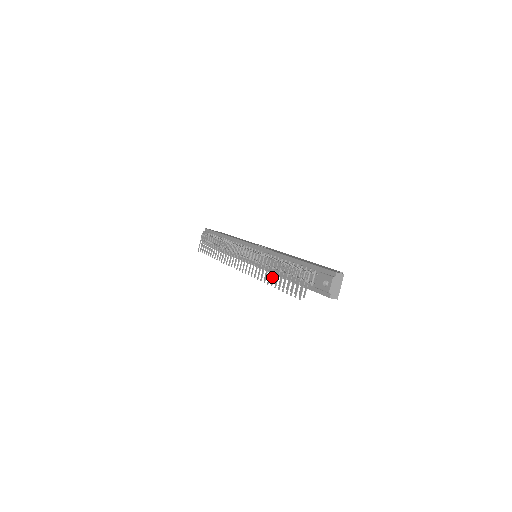
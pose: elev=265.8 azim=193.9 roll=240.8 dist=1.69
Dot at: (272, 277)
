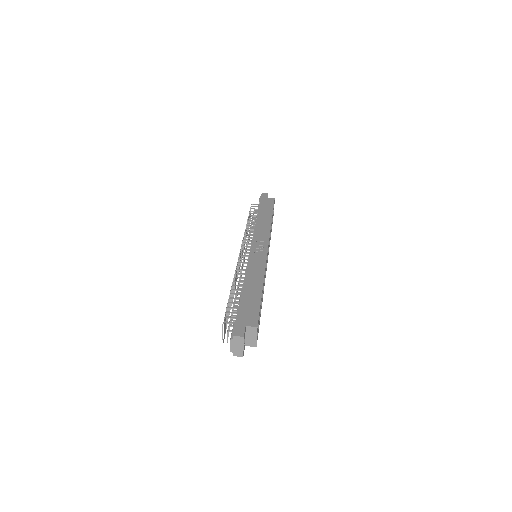
Dot at: occluded
